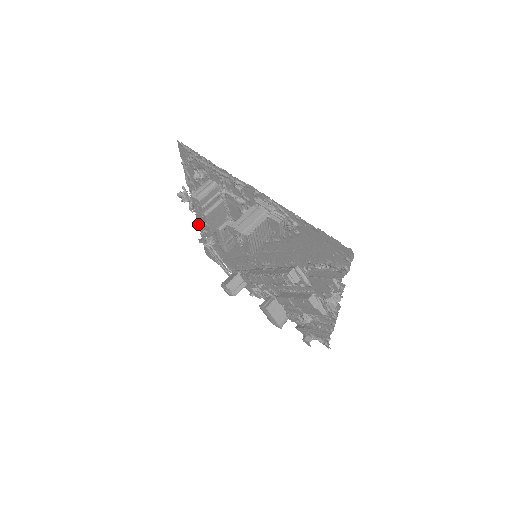
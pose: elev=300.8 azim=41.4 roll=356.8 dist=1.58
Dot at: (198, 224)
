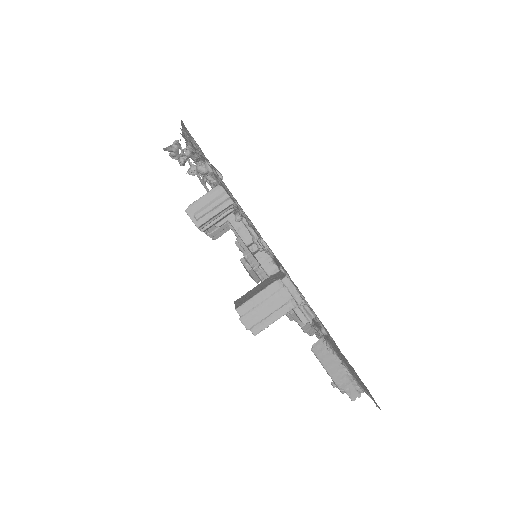
Dot at: occluded
